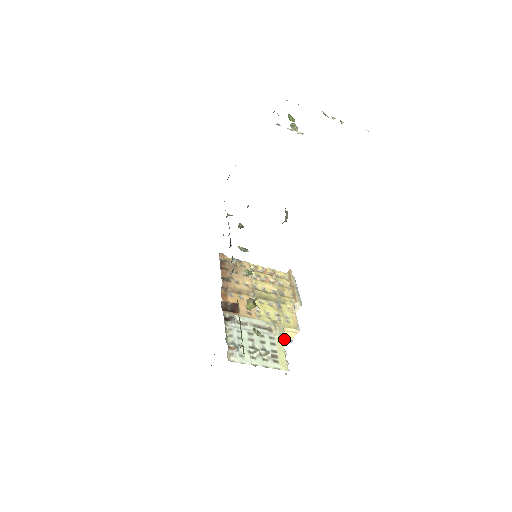
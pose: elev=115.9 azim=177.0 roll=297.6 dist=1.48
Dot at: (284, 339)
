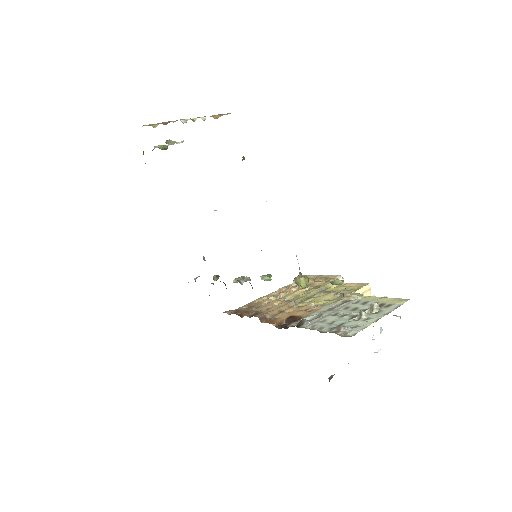
Dot at: occluded
